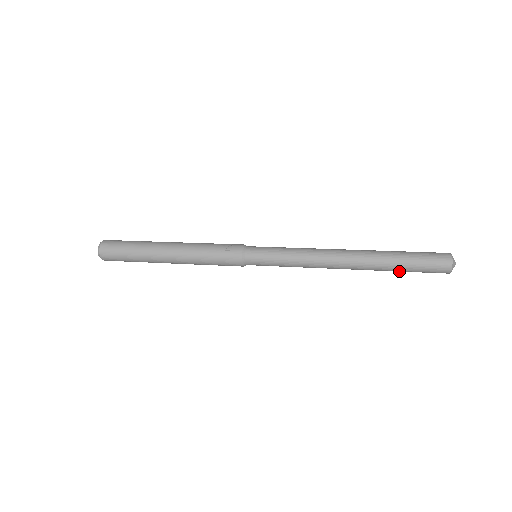
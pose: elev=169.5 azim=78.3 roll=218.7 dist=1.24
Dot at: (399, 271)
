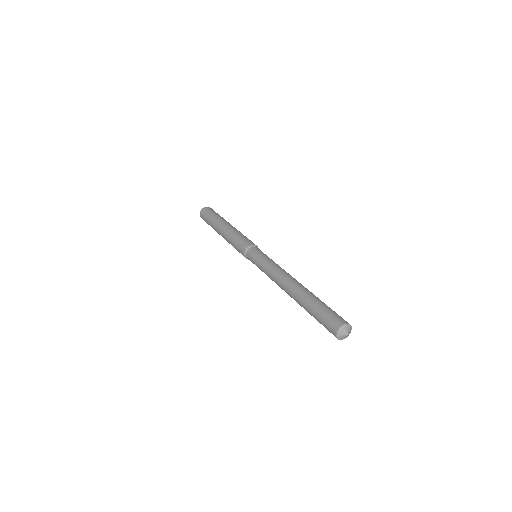
Dot at: occluded
